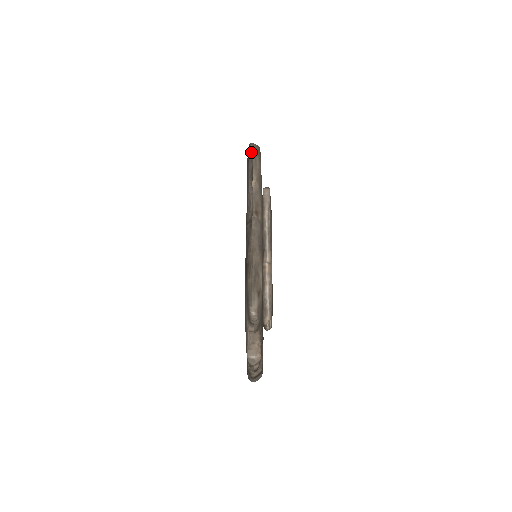
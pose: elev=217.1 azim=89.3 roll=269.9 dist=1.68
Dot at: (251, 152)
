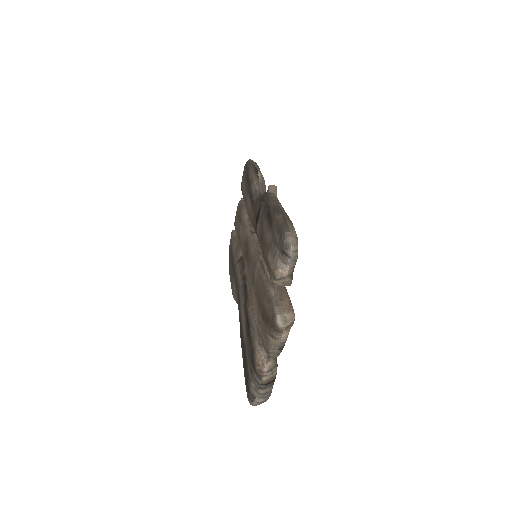
Dot at: (251, 162)
